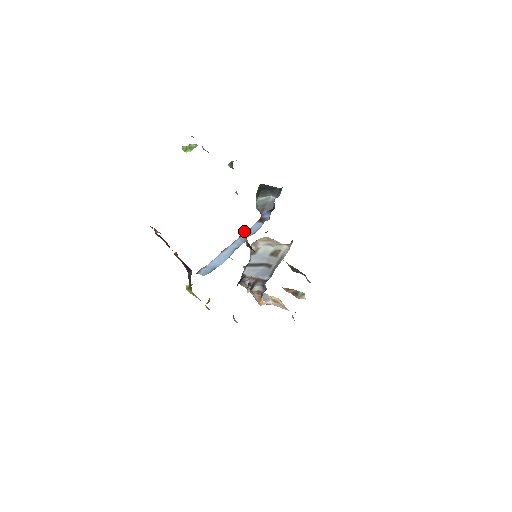
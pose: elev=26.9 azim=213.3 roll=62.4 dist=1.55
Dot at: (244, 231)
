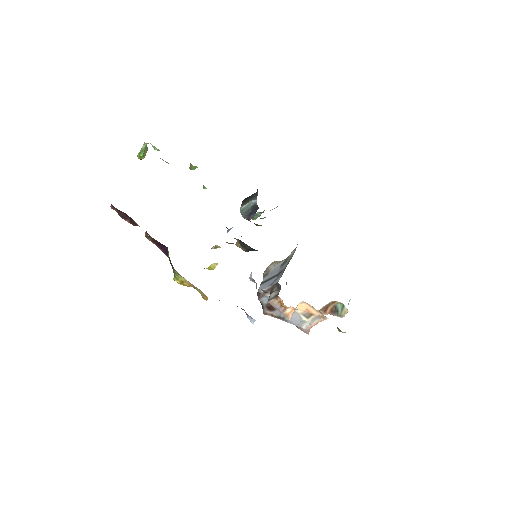
Dot at: occluded
